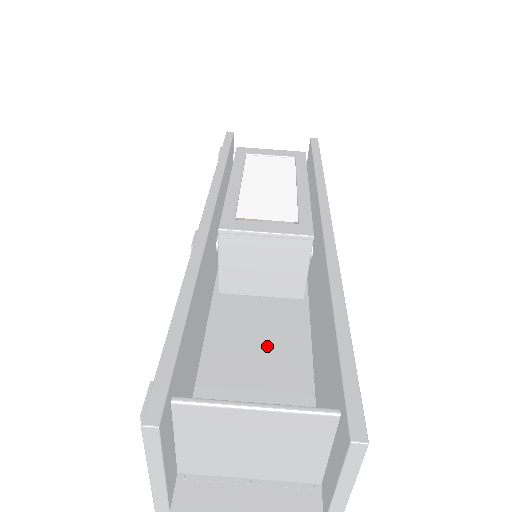
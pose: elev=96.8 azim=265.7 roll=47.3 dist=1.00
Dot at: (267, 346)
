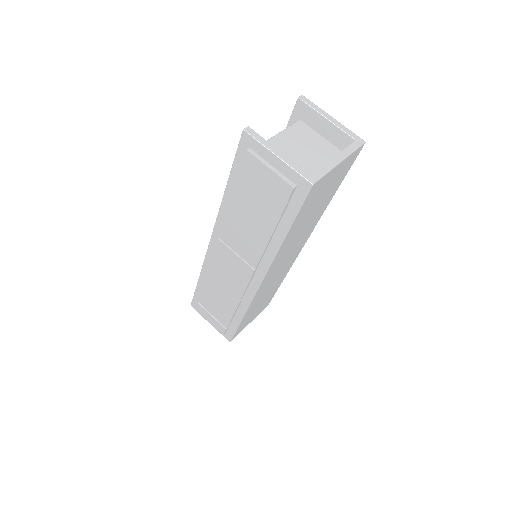
Dot at: occluded
